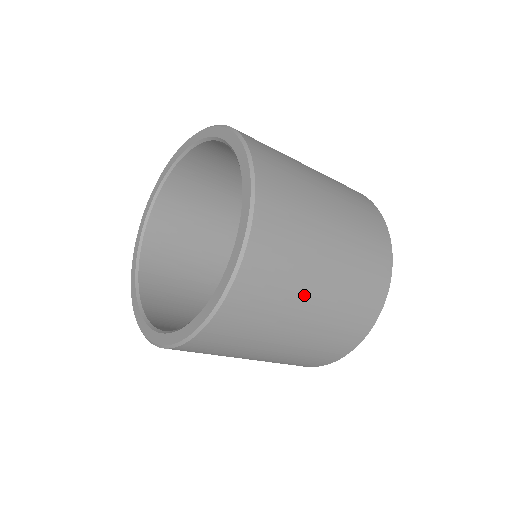
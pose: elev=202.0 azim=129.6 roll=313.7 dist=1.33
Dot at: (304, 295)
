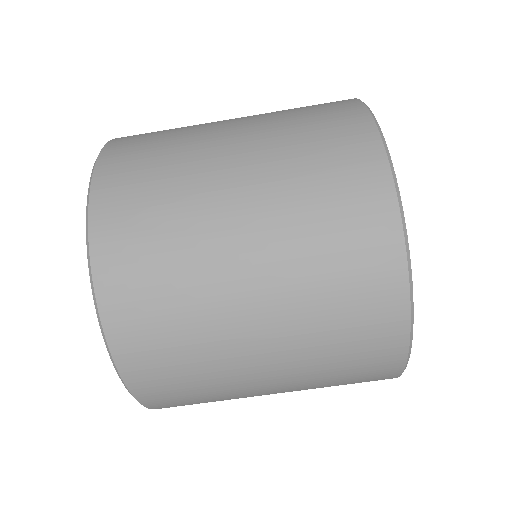
Dot at: (207, 131)
